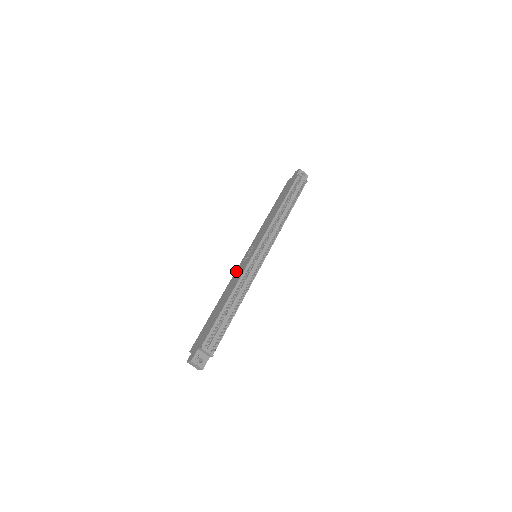
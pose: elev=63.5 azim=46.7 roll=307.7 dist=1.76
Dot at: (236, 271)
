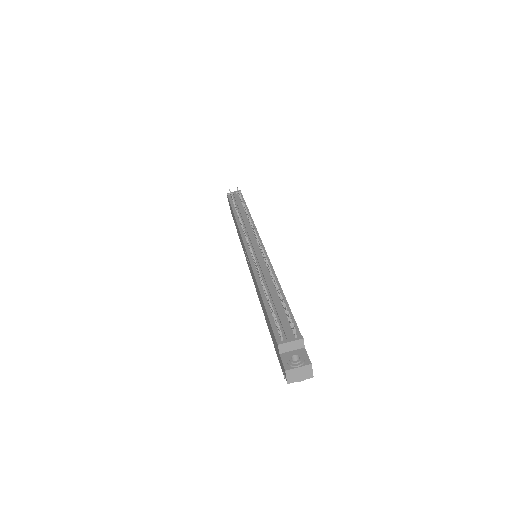
Dot at: occluded
